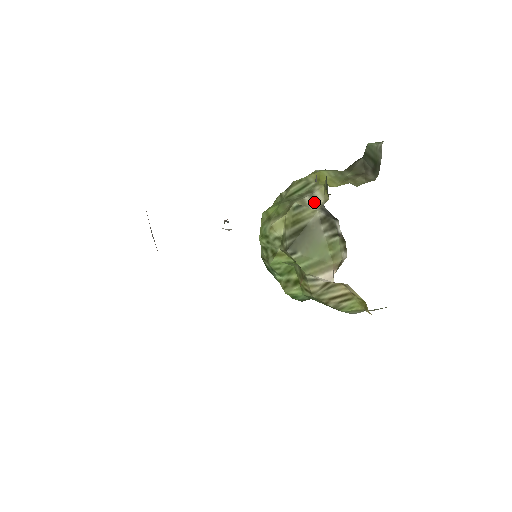
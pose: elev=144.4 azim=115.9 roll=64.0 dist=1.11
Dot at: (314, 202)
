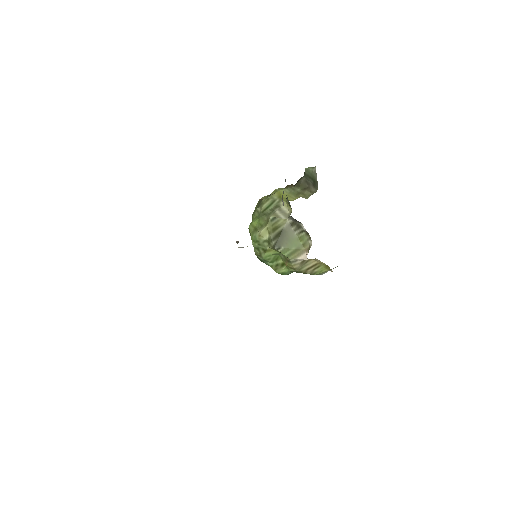
Dot at: (283, 214)
